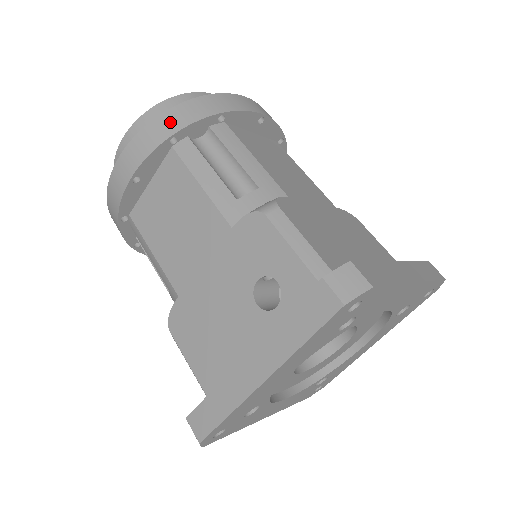
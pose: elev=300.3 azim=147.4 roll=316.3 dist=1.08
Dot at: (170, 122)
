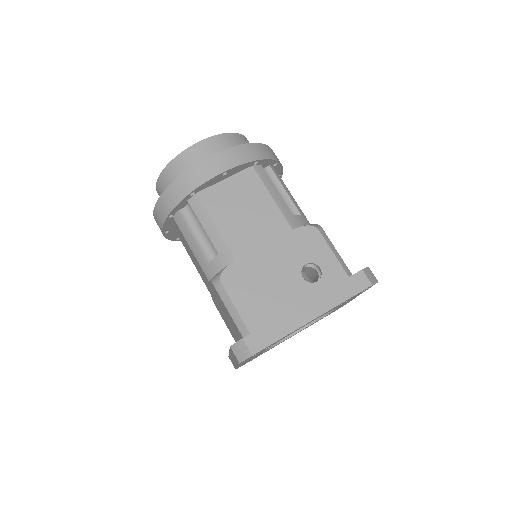
Dot at: (257, 151)
